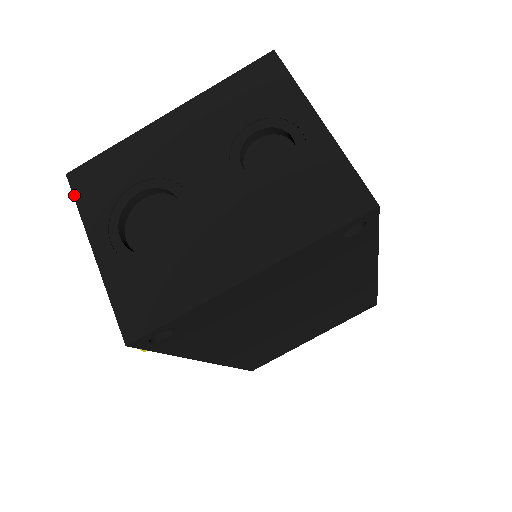
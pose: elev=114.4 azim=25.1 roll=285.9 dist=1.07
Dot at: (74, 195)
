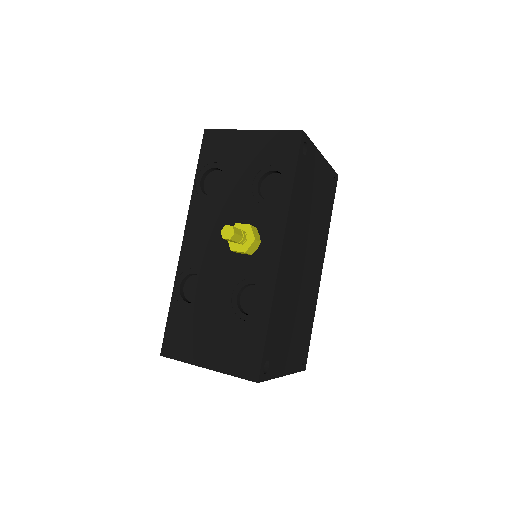
Dot at: (218, 130)
